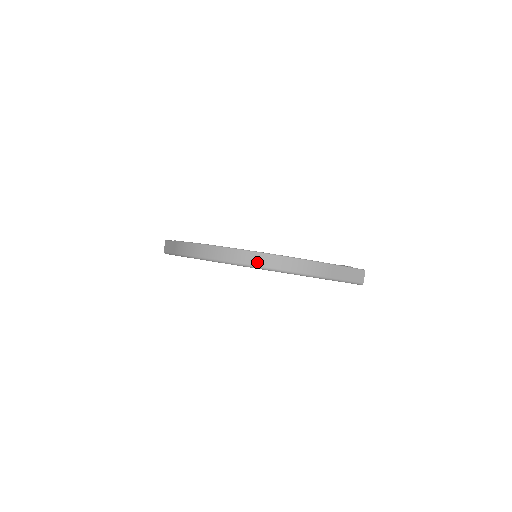
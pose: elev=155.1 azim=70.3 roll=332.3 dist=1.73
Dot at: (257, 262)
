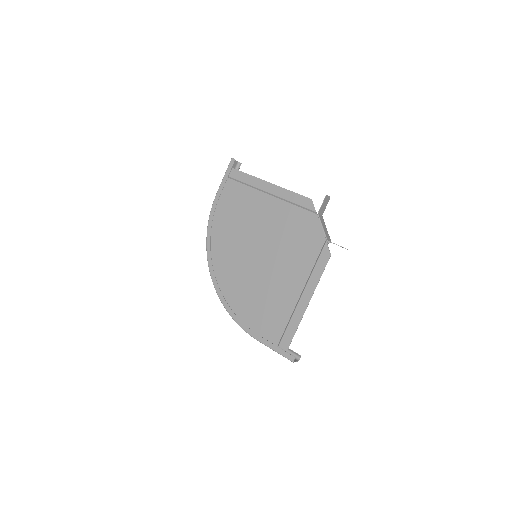
Dot at: occluded
